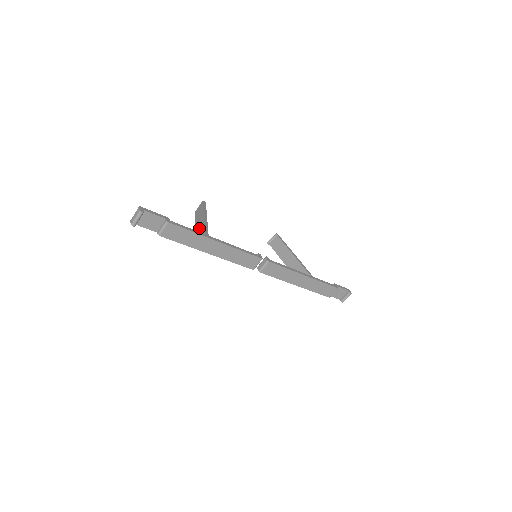
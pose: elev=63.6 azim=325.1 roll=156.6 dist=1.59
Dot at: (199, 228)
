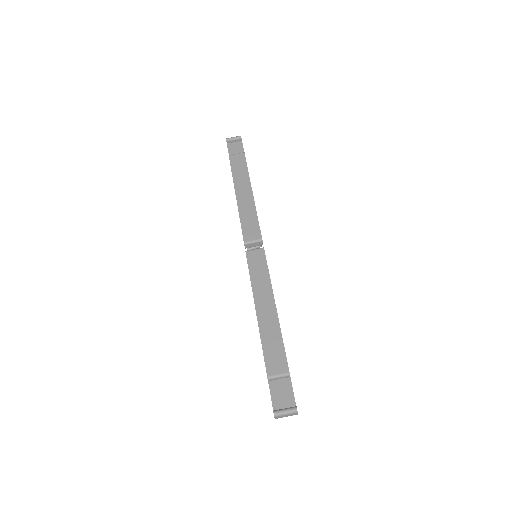
Dot at: occluded
